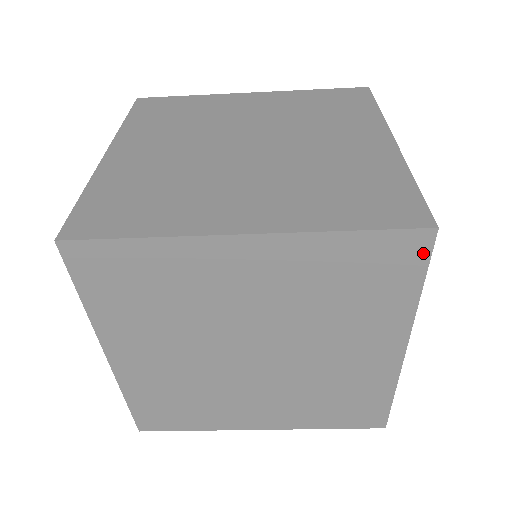
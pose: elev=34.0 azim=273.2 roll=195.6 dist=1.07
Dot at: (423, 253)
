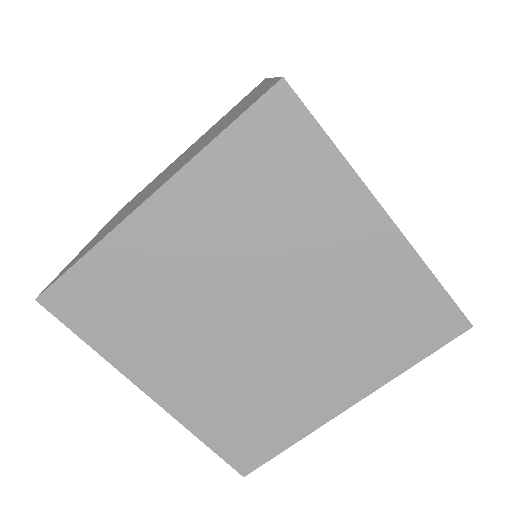
Dot at: (448, 336)
